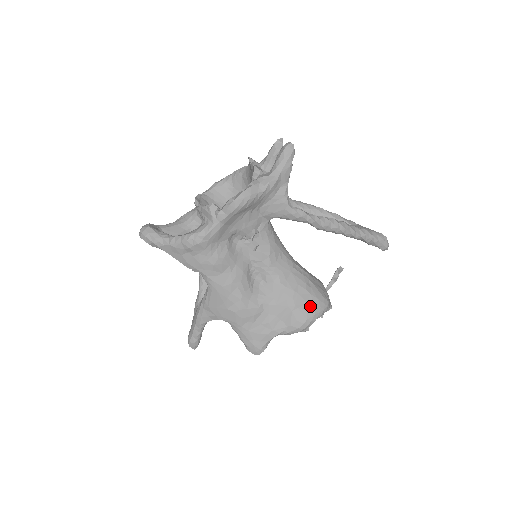
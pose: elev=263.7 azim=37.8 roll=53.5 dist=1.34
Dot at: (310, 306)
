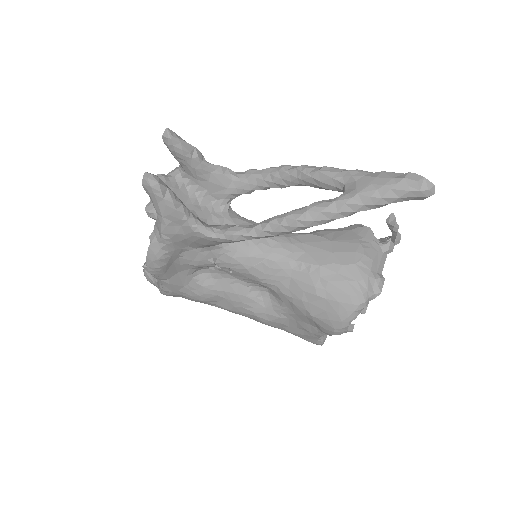
Dot at: (331, 313)
